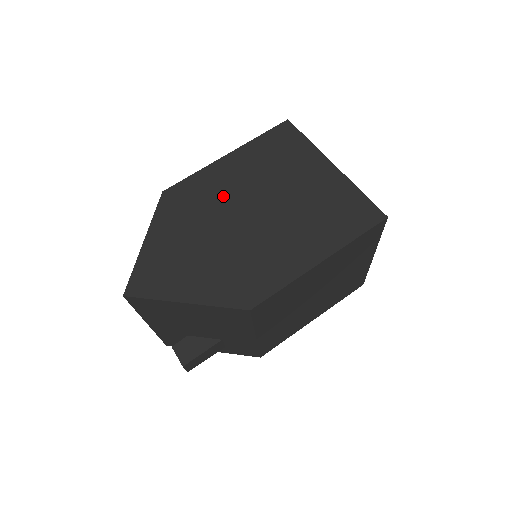
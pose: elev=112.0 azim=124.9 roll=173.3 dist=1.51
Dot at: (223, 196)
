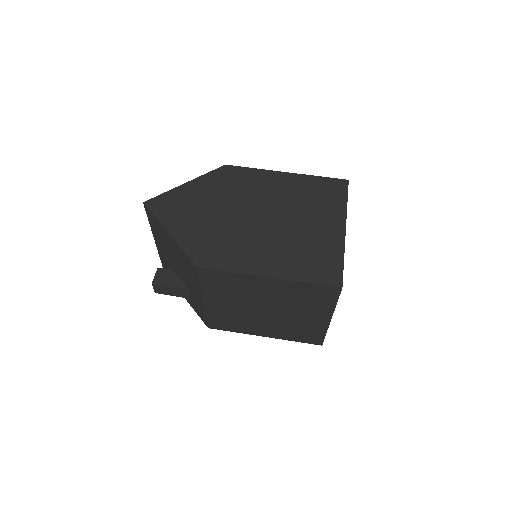
Dot at: (256, 194)
